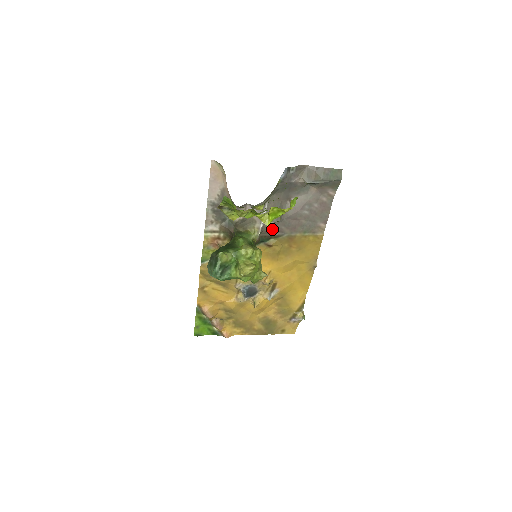
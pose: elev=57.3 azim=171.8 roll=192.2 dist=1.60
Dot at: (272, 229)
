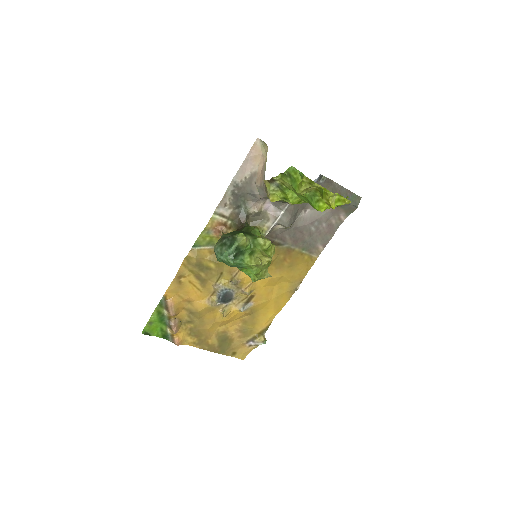
Dot at: (277, 235)
